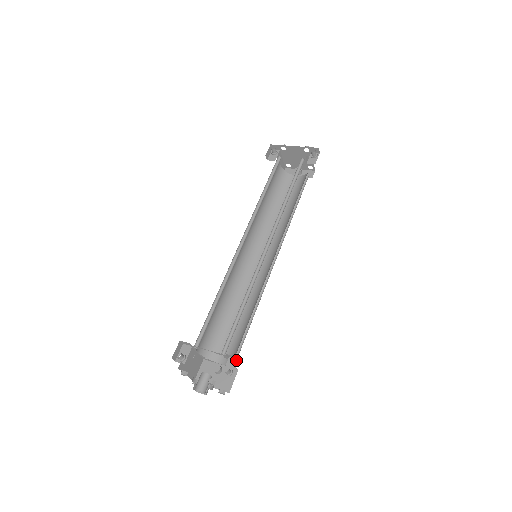
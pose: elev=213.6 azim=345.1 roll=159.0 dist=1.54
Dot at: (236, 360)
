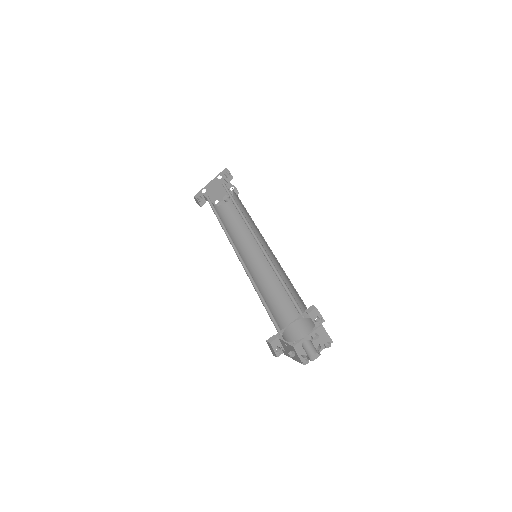
Dot at: (314, 309)
